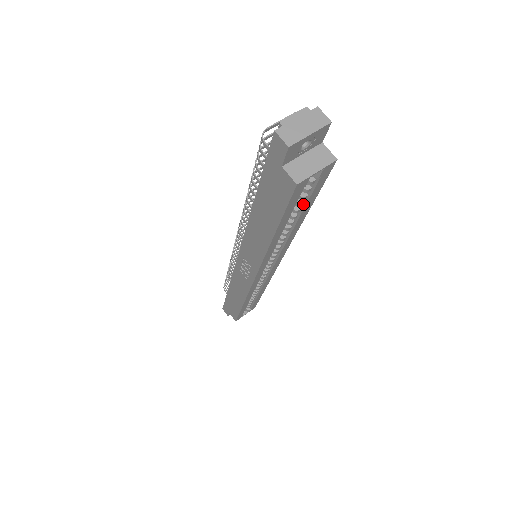
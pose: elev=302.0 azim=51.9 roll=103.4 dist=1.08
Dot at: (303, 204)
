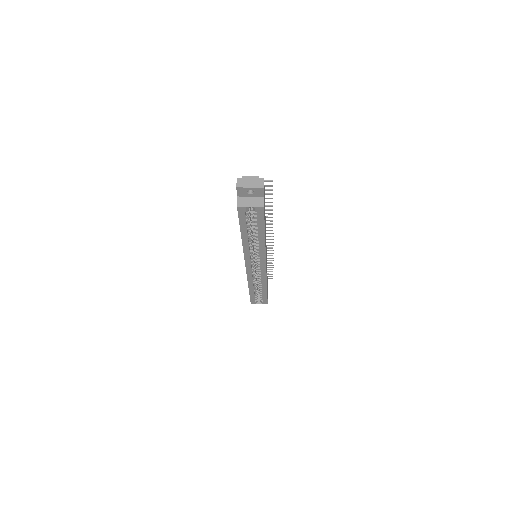
Dot at: (258, 226)
